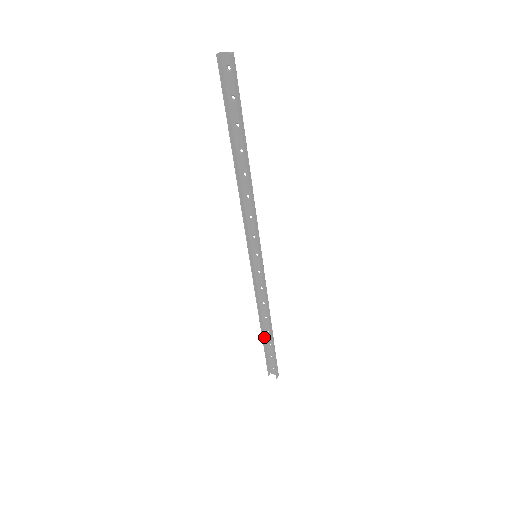
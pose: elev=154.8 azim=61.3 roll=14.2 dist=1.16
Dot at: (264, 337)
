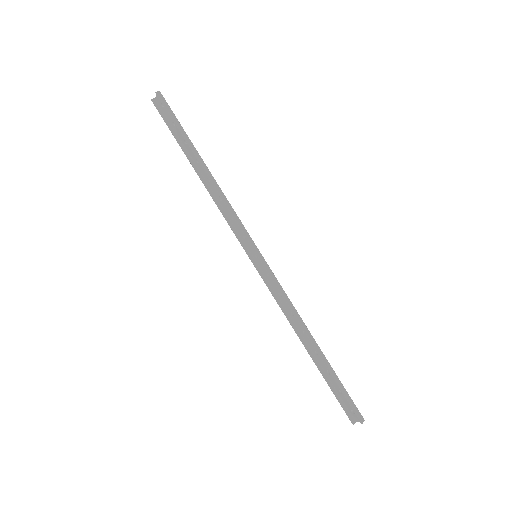
Dot at: (318, 363)
